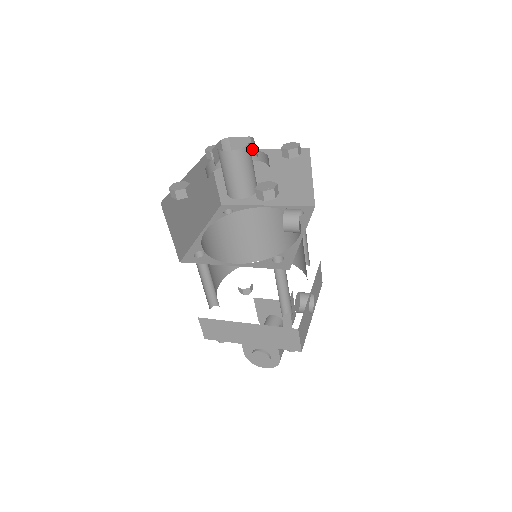
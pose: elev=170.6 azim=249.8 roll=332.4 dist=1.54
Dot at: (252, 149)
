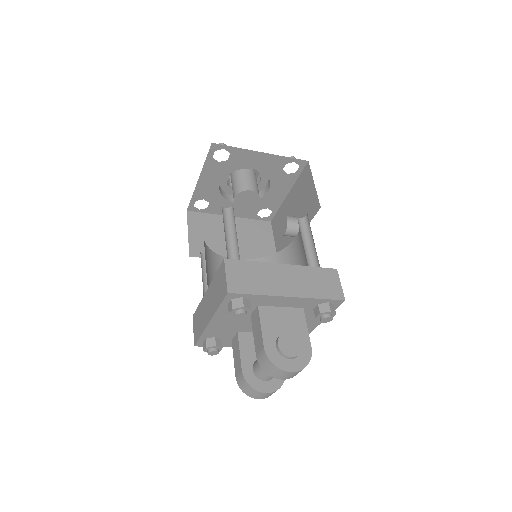
Dot at: occluded
